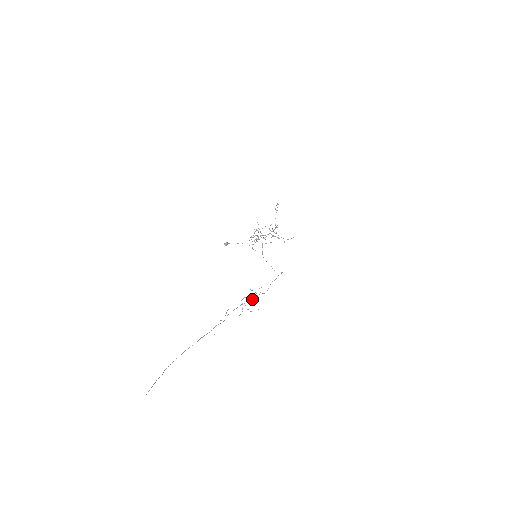
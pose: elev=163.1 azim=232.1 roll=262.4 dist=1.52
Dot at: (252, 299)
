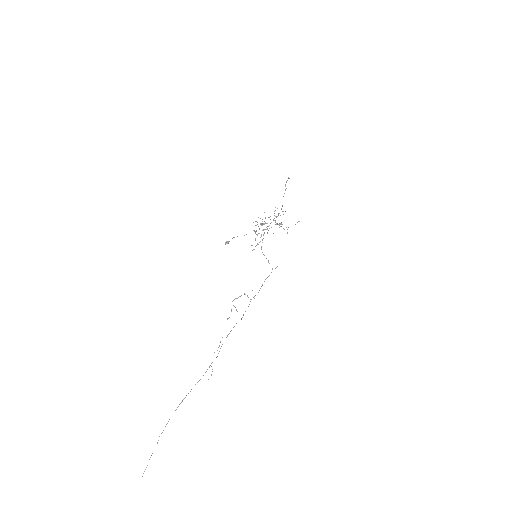
Dot at: occluded
